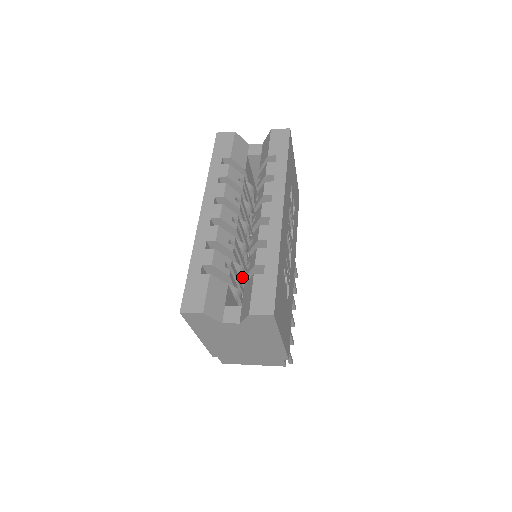
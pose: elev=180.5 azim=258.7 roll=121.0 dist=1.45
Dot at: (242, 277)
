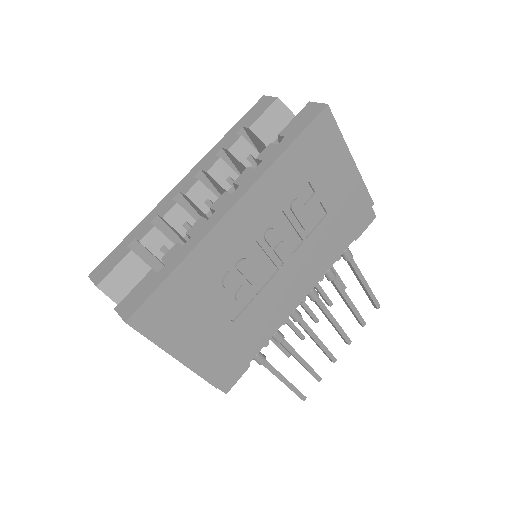
Dot at: occluded
